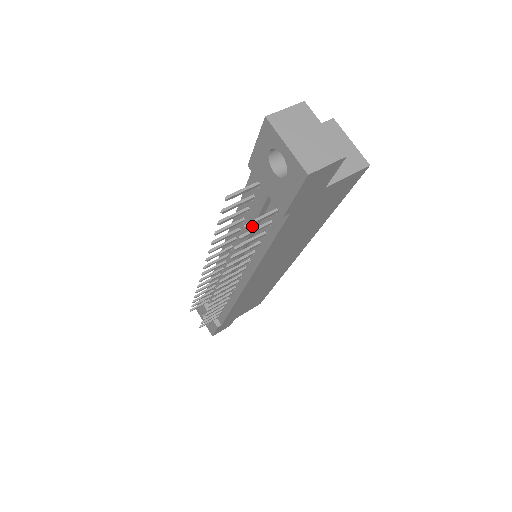
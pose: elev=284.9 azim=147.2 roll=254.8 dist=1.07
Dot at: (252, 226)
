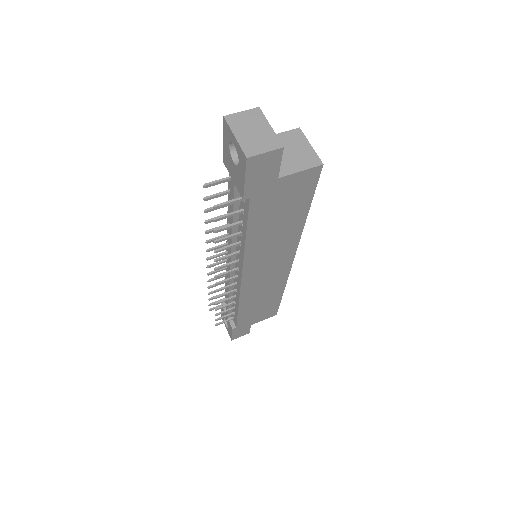
Dot at: occluded
